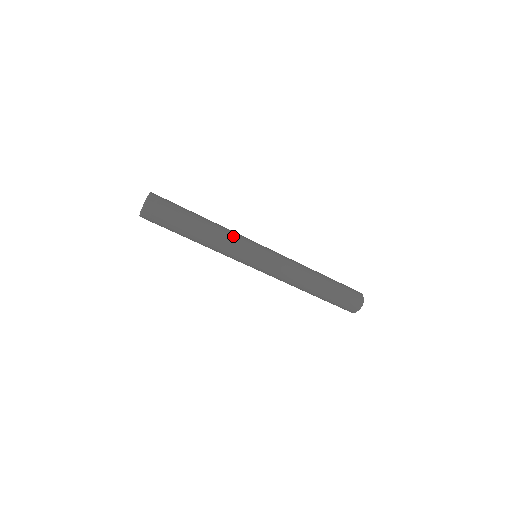
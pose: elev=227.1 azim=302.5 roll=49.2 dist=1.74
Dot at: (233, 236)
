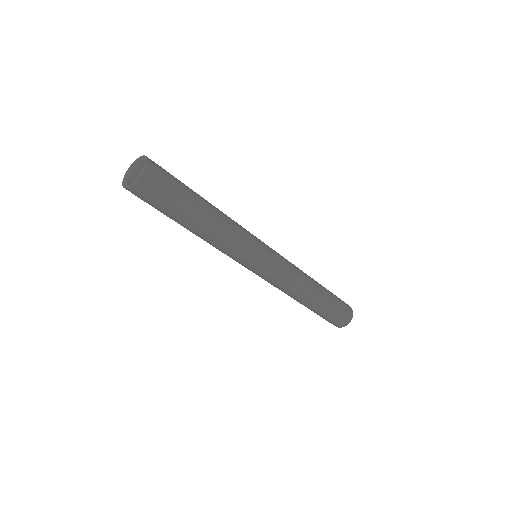
Dot at: (239, 229)
